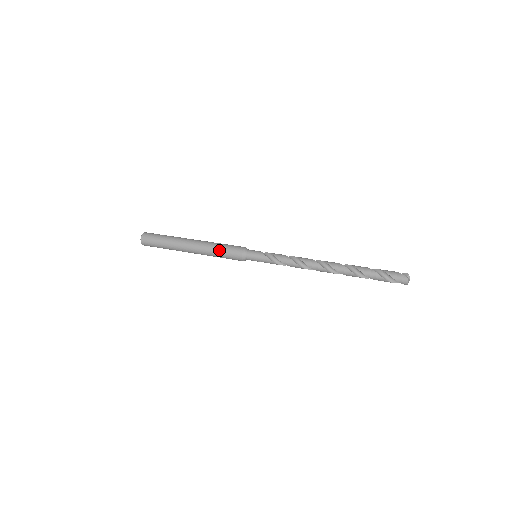
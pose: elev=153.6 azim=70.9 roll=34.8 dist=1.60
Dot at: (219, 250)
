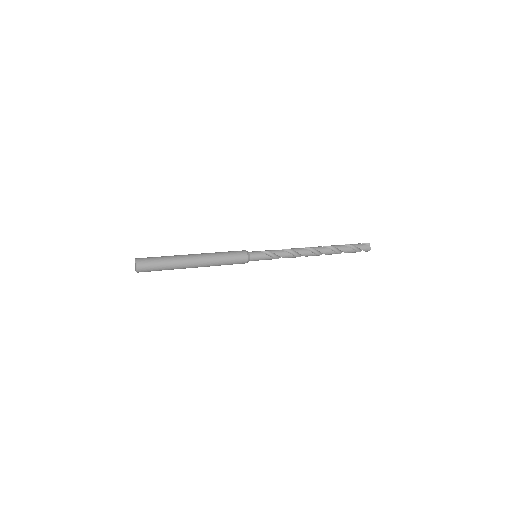
Dot at: (225, 260)
